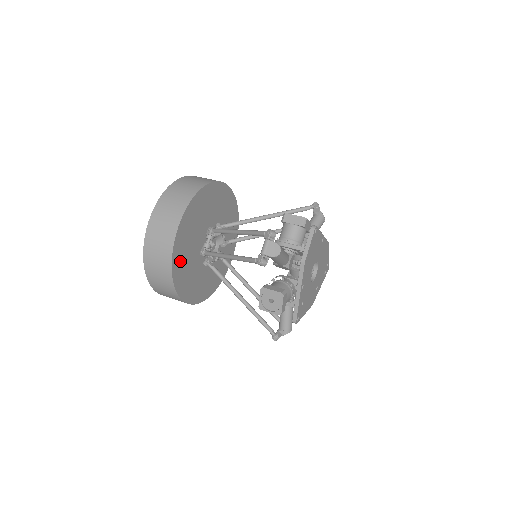
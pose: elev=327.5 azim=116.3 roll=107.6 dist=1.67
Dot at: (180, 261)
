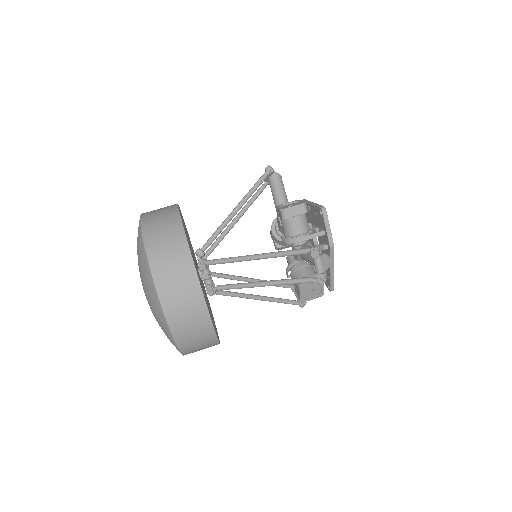
Dot at: occluded
